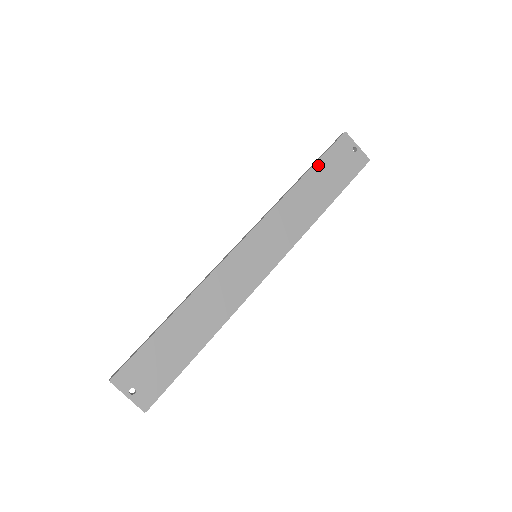
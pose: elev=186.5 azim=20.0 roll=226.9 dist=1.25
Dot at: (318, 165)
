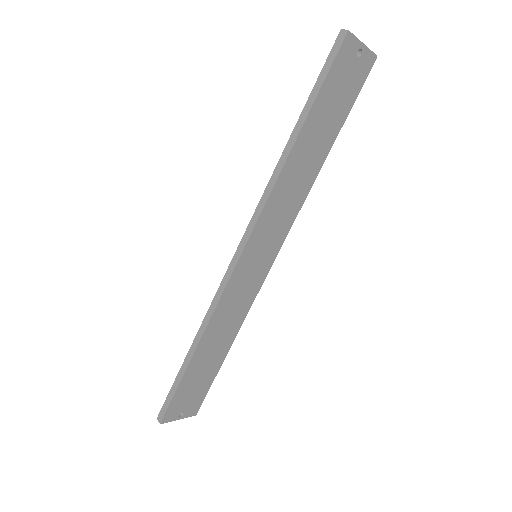
Dot at: (314, 110)
